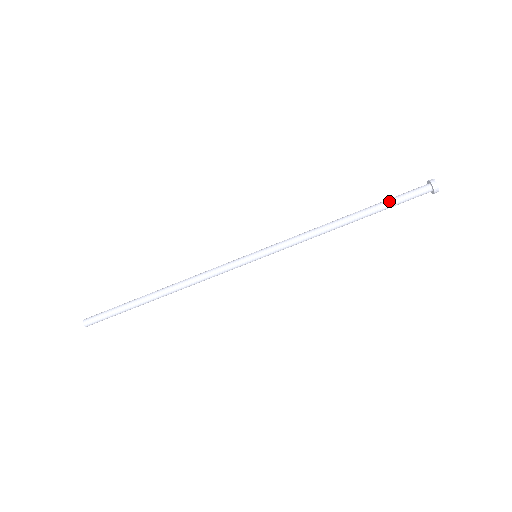
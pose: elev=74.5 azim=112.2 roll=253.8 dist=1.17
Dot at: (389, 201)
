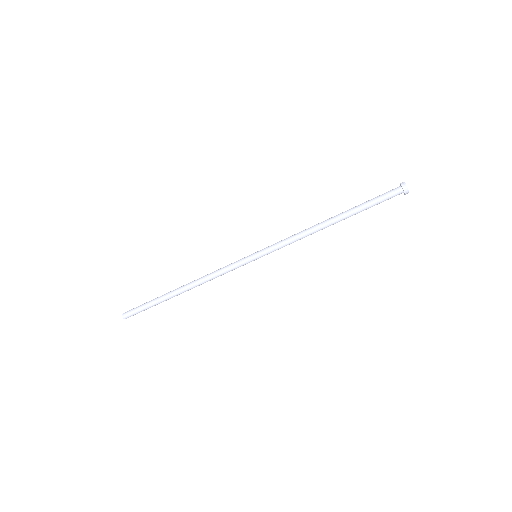
Dot at: (367, 207)
